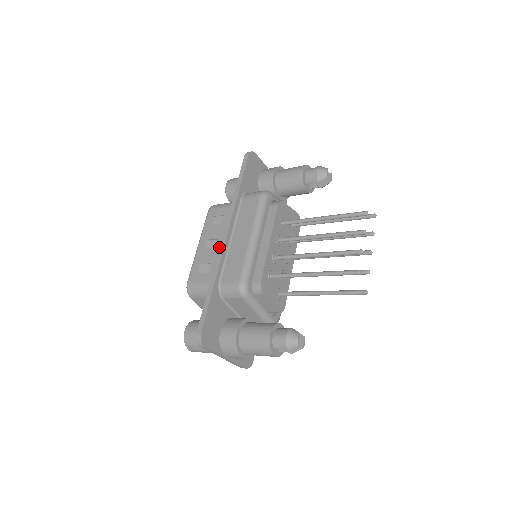
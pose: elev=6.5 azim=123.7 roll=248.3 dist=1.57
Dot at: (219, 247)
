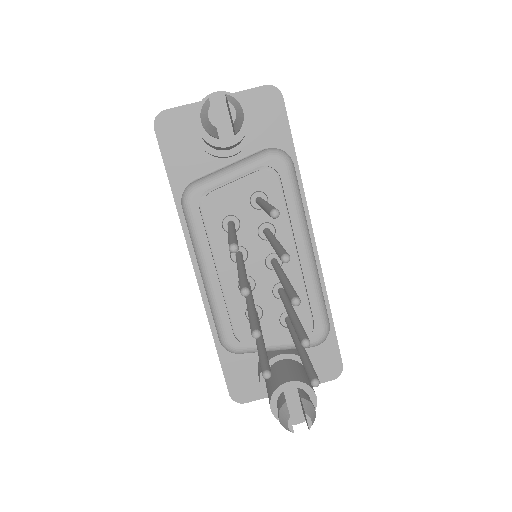
Dot at: occluded
